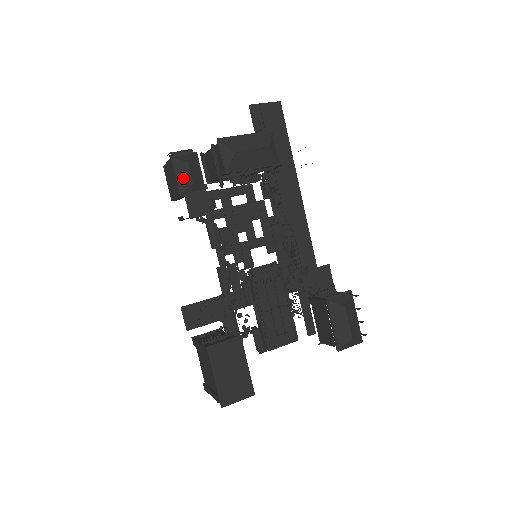
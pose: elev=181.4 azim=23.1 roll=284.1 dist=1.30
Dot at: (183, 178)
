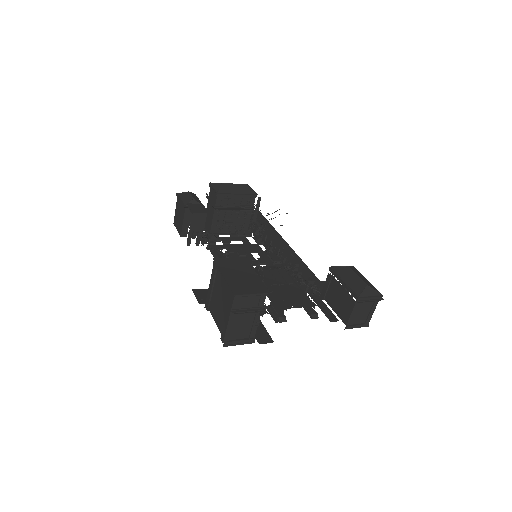
Dot at: (186, 199)
